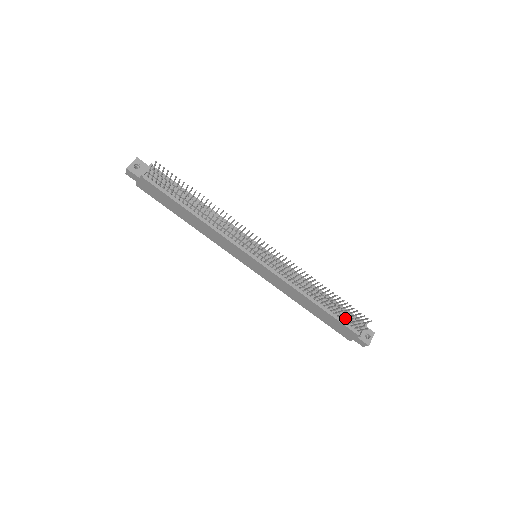
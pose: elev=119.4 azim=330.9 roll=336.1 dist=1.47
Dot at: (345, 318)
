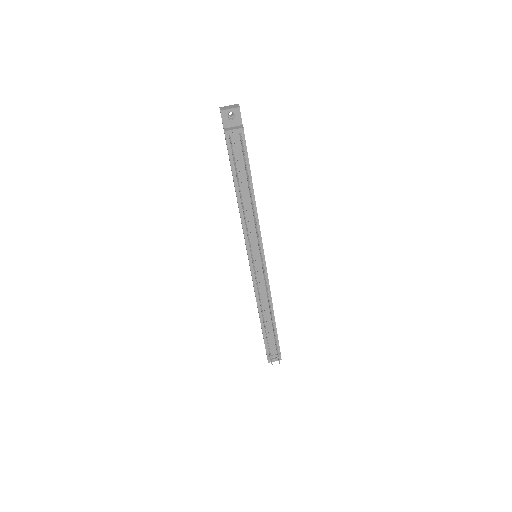
Dot at: (270, 341)
